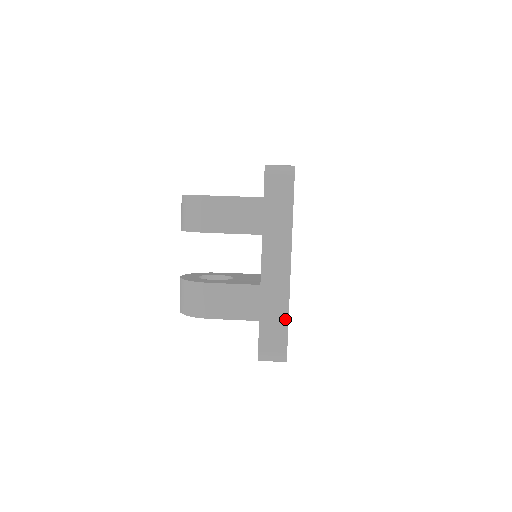
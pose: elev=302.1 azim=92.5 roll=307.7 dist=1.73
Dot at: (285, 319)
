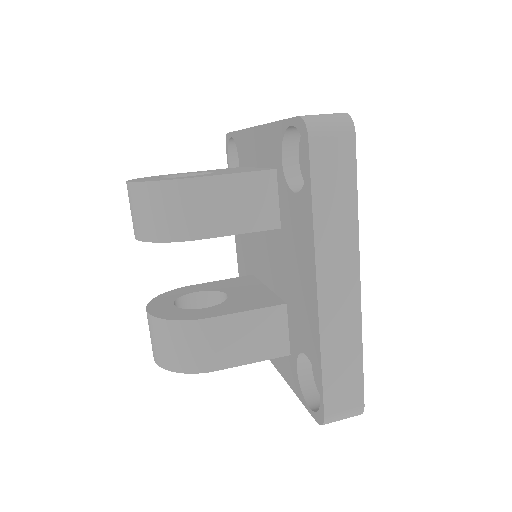
Dot at: (358, 358)
